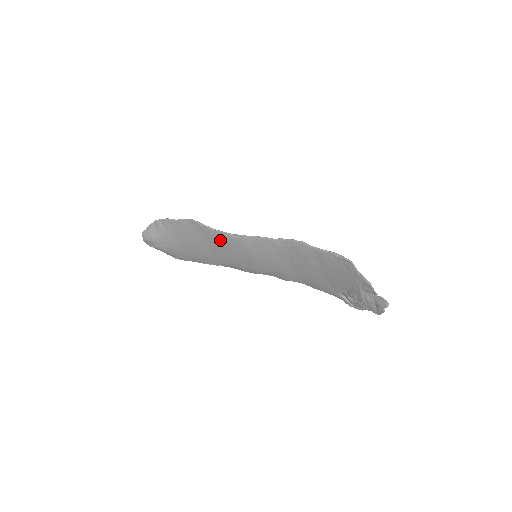
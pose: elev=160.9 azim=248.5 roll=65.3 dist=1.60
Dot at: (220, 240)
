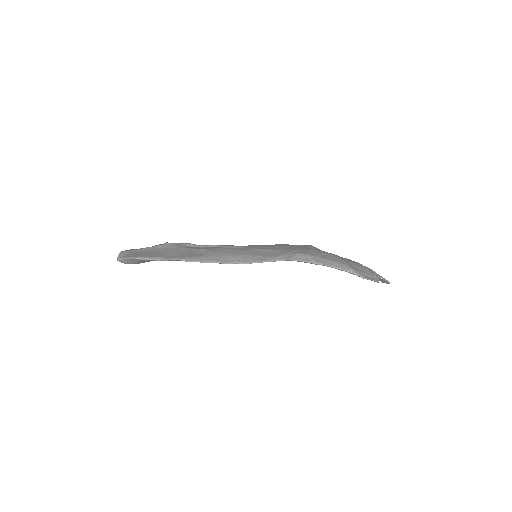
Dot at: occluded
